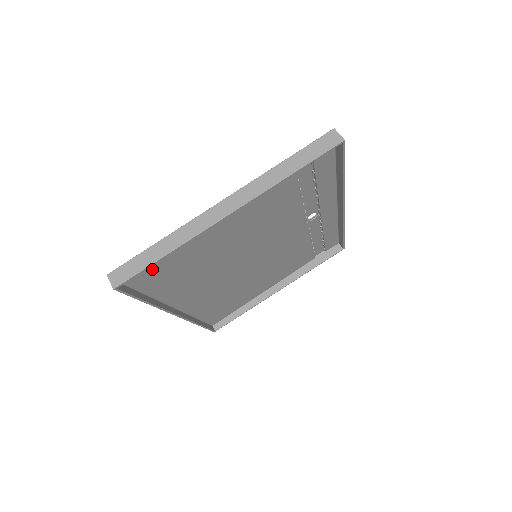
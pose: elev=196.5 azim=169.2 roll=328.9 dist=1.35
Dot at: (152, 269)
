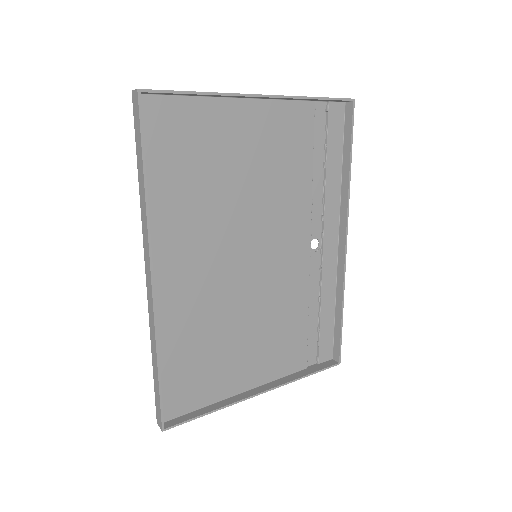
Dot at: (171, 128)
